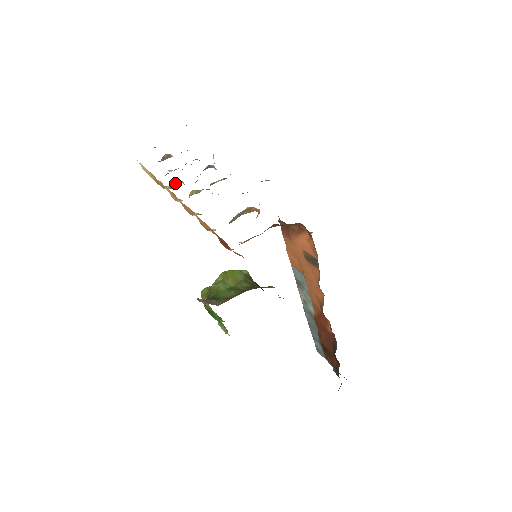
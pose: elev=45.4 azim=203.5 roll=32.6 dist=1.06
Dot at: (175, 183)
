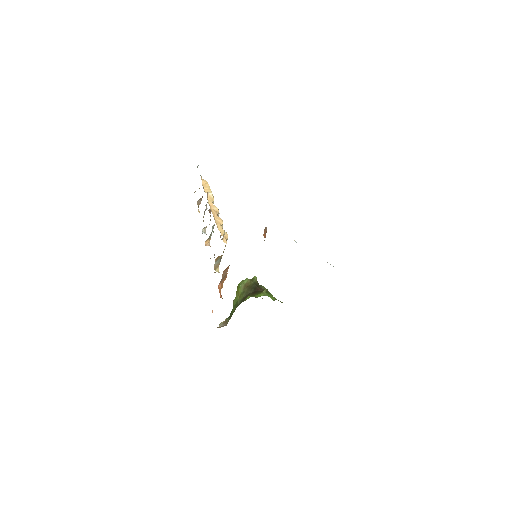
Dot at: (205, 228)
